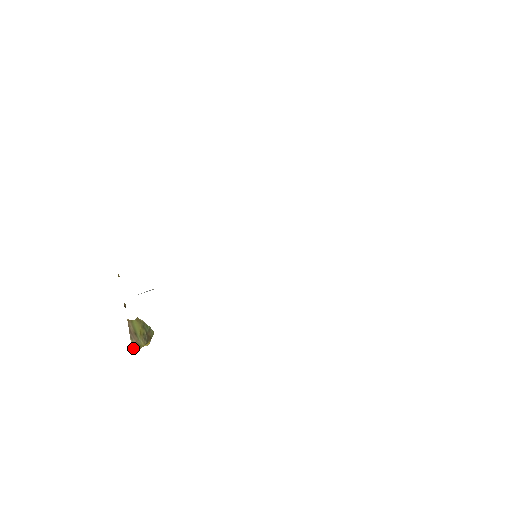
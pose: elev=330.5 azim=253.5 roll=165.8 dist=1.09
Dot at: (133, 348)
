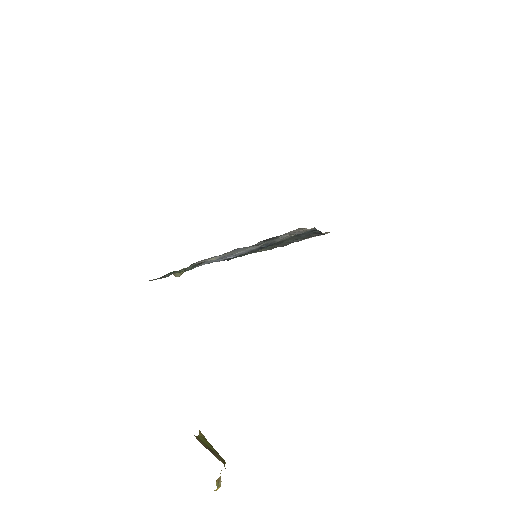
Dot at: occluded
